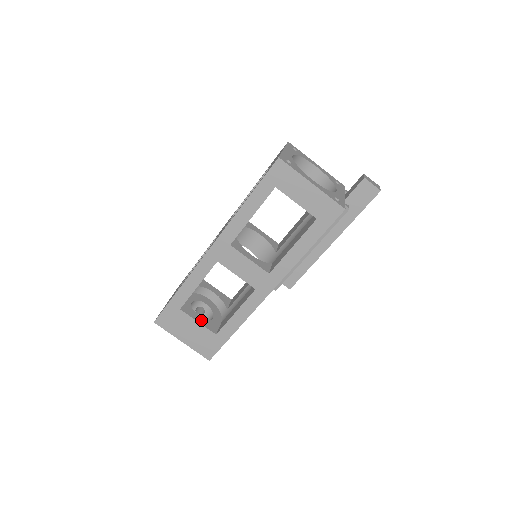
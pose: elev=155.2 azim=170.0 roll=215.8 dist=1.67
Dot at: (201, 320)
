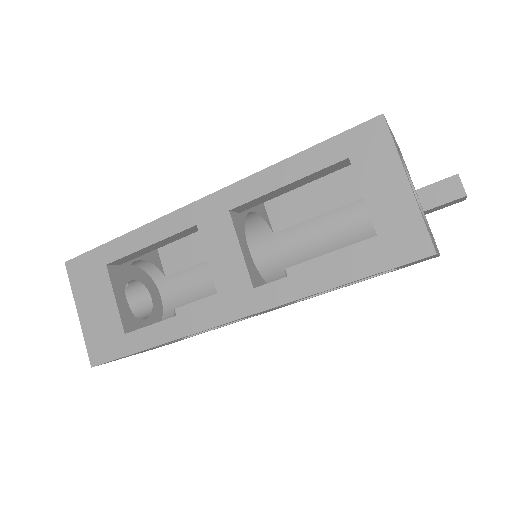
Dot at: occluded
